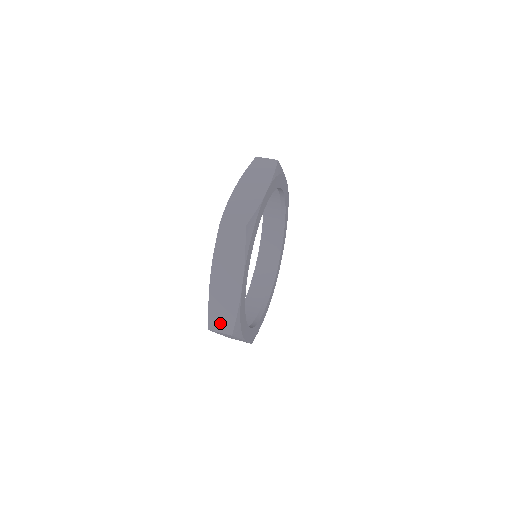
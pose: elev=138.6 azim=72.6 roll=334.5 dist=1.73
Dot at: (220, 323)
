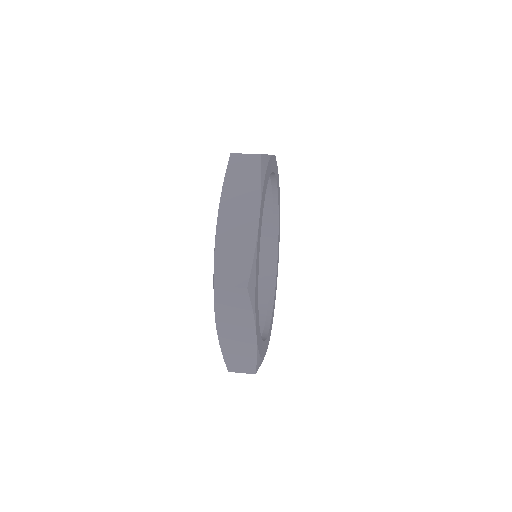
Dot at: (240, 366)
